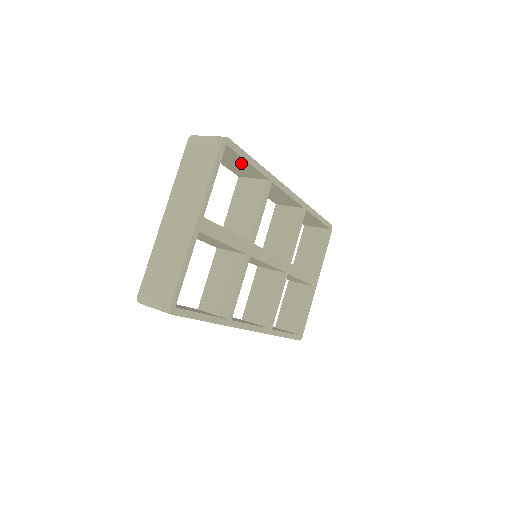
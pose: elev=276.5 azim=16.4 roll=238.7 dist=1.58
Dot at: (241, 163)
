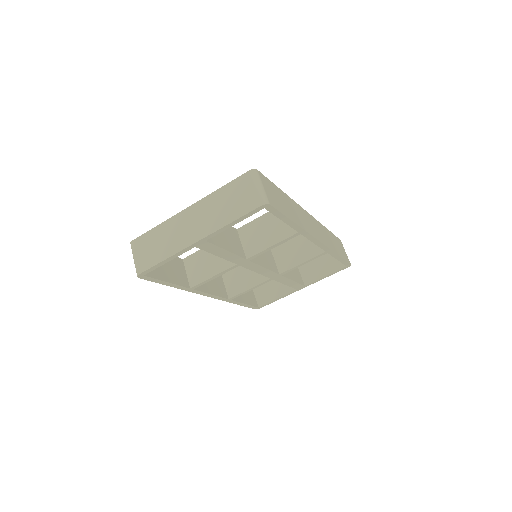
Dot at: occluded
